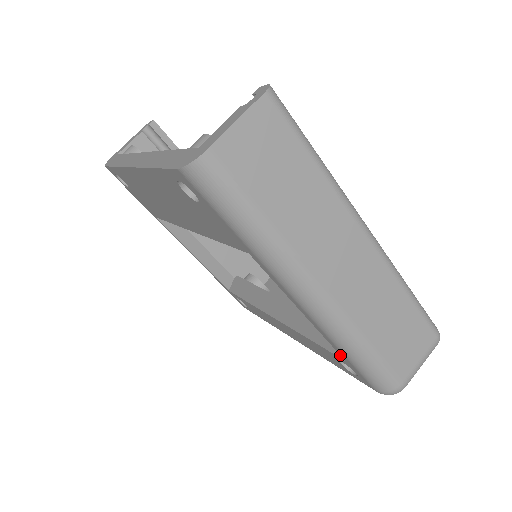
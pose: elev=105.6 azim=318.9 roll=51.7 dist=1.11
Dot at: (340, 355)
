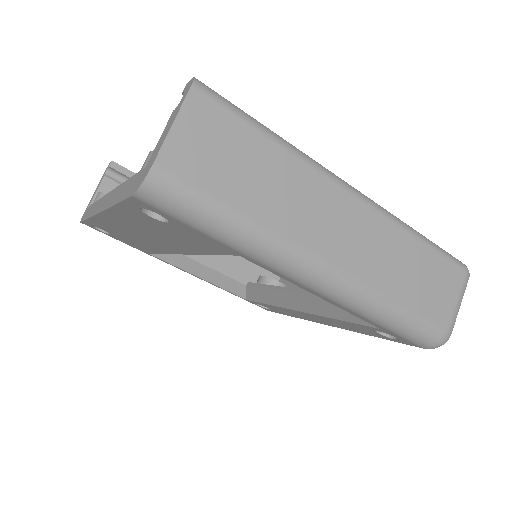
Dot at: occluded
